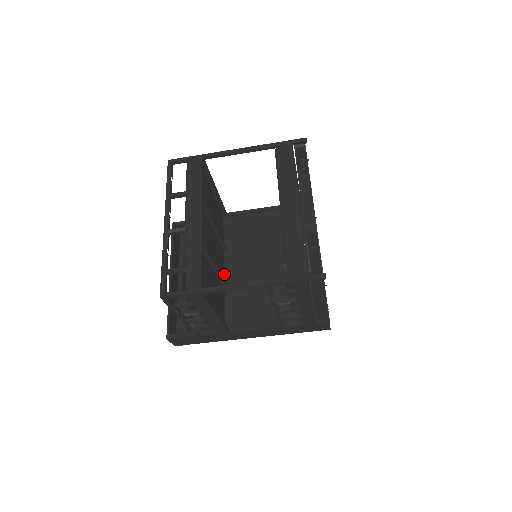
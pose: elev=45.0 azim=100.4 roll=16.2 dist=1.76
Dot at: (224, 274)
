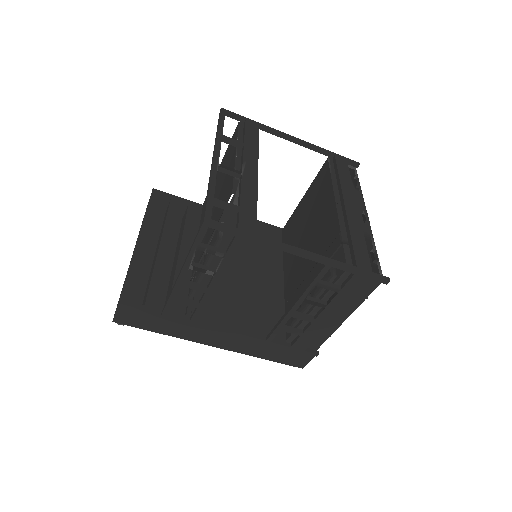
Dot at: occluded
